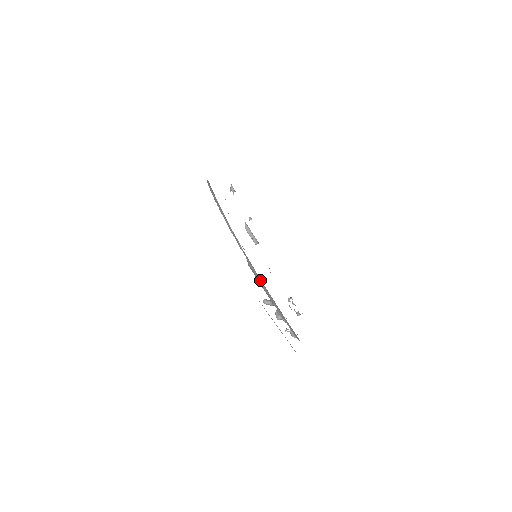
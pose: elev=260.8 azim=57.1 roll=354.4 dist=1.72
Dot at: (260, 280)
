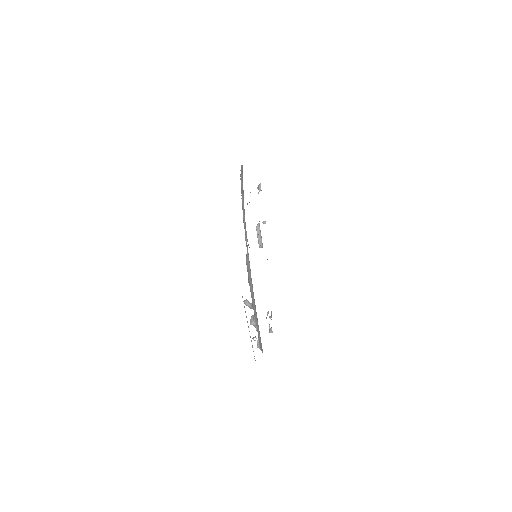
Dot at: (251, 278)
